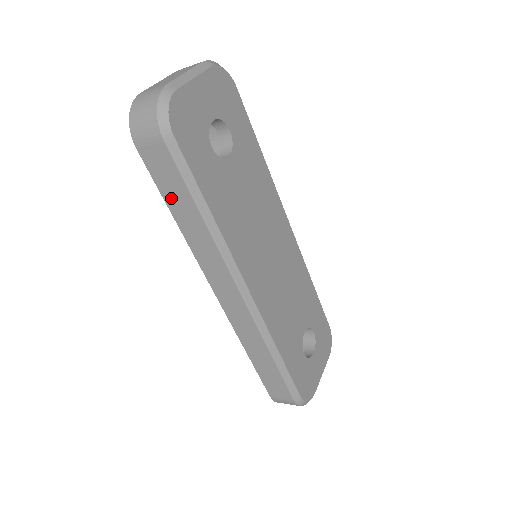
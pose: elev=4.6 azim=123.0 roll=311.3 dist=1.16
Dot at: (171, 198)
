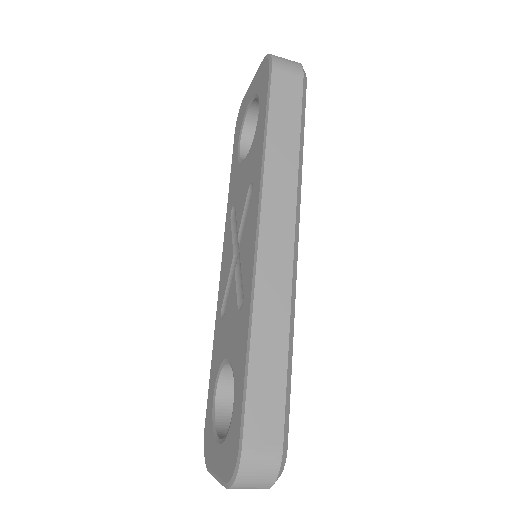
Dot at: (278, 117)
